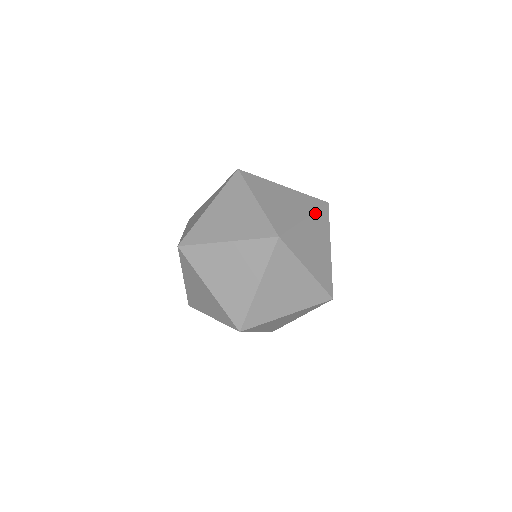
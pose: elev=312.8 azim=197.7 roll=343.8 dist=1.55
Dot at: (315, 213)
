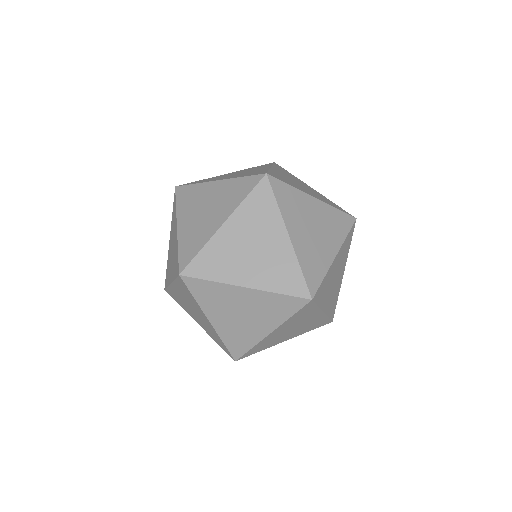
Dot at: (273, 166)
